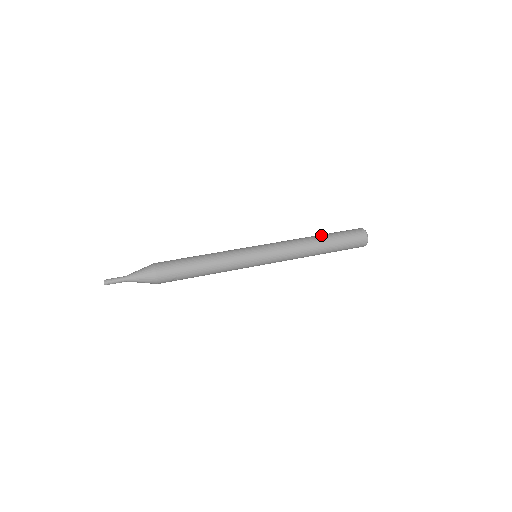
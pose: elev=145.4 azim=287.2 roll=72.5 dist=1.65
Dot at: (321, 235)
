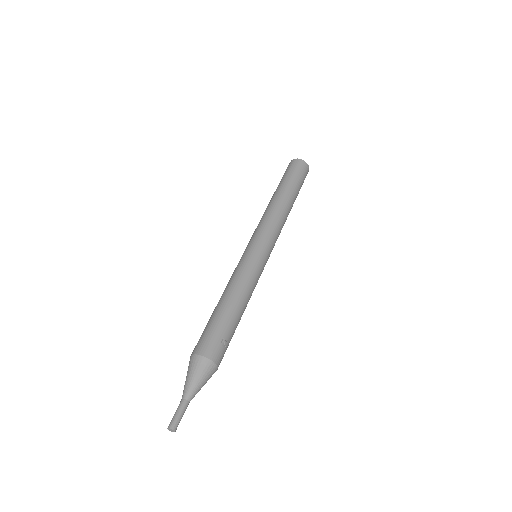
Dot at: (274, 193)
